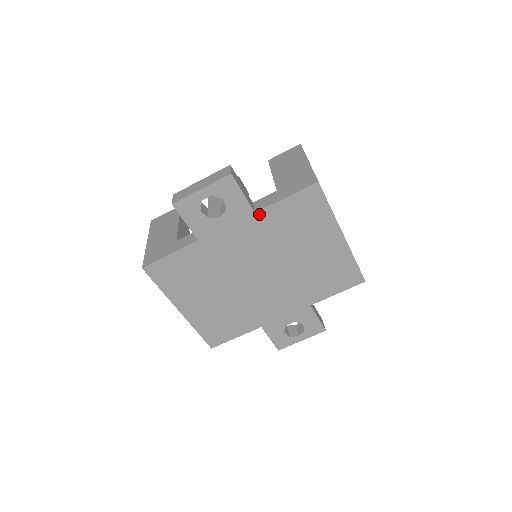
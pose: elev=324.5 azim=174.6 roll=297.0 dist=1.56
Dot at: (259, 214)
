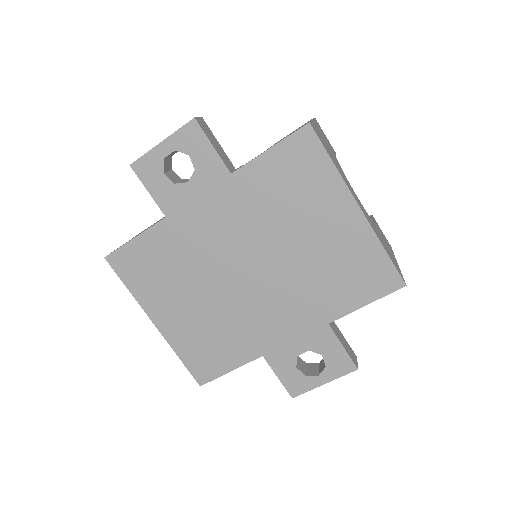
Dot at: (237, 176)
